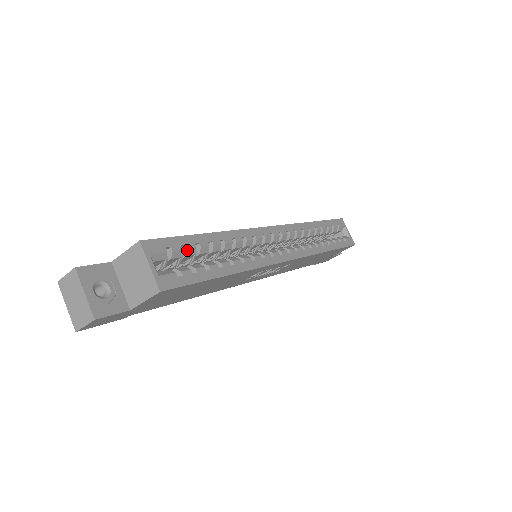
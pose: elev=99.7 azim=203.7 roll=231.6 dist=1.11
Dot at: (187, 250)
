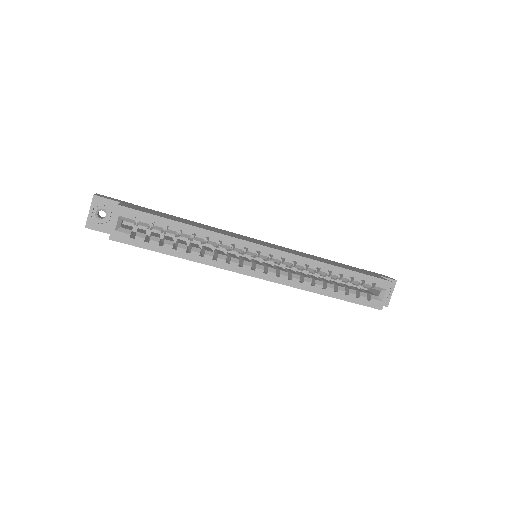
Dot at: (154, 226)
